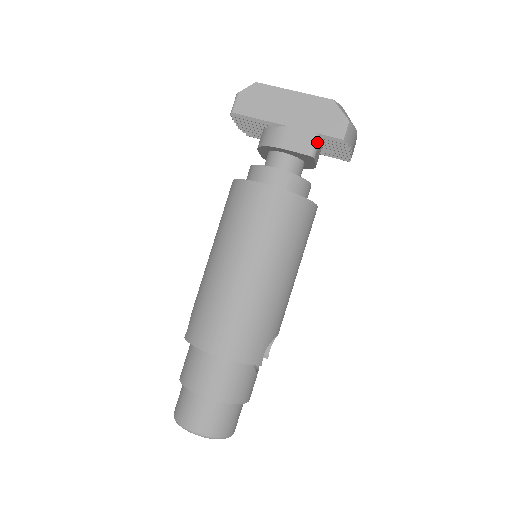
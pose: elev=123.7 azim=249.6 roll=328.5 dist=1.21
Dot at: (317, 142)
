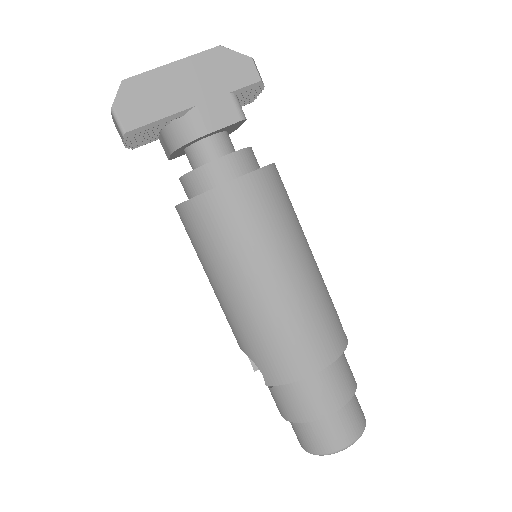
Dot at: (237, 101)
